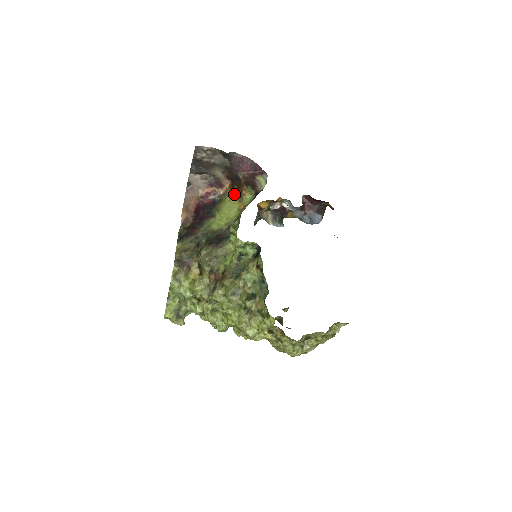
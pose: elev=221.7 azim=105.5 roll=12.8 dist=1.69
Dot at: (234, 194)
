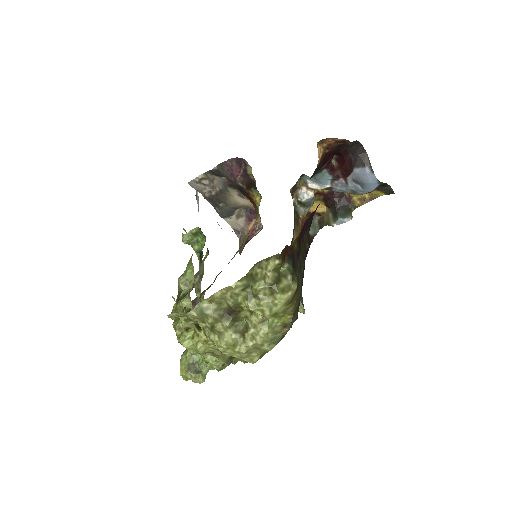
Dot at: (255, 210)
